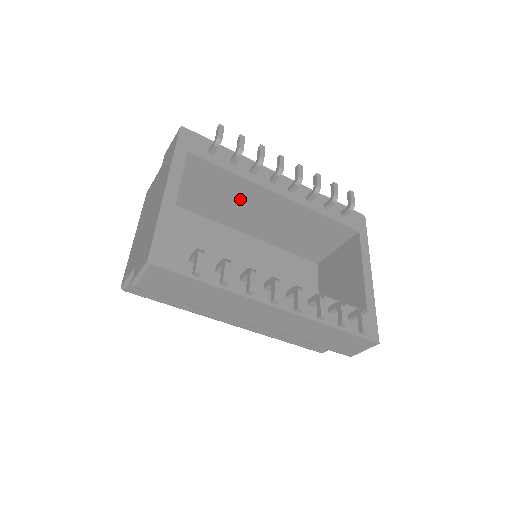
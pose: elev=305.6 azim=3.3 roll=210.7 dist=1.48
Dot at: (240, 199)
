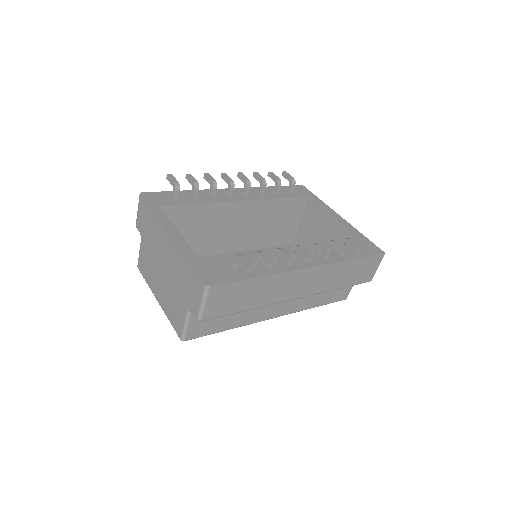
Dot at: (214, 224)
